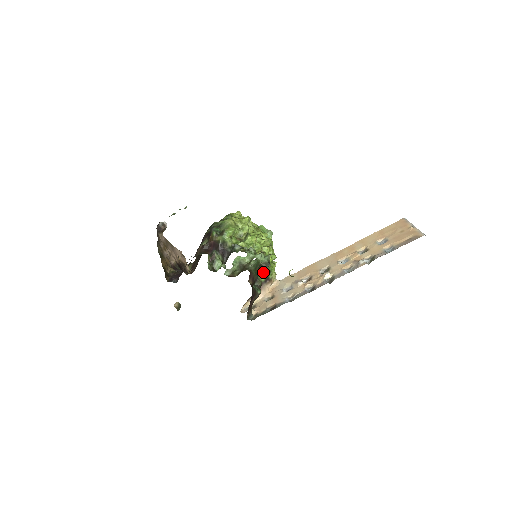
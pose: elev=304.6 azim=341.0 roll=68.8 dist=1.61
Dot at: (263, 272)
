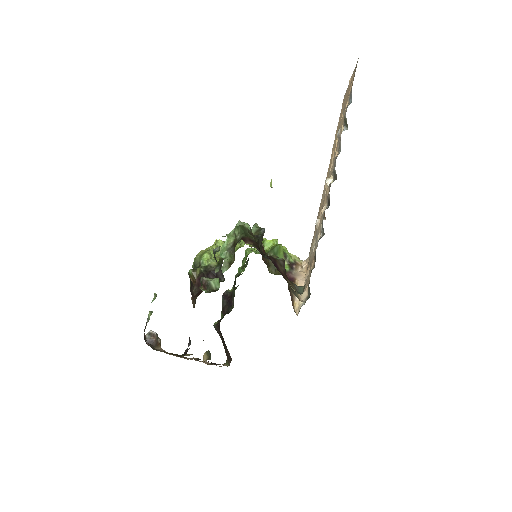
Dot at: occluded
